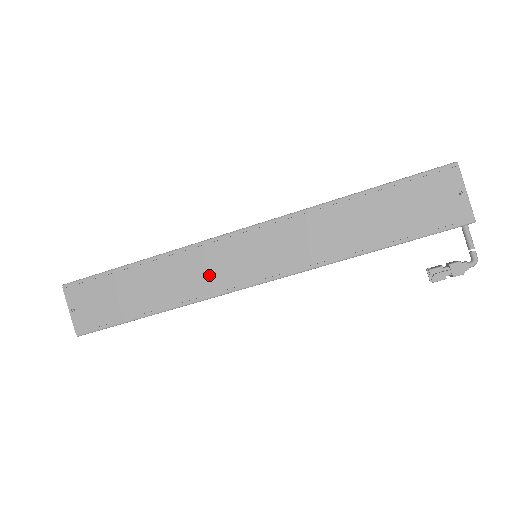
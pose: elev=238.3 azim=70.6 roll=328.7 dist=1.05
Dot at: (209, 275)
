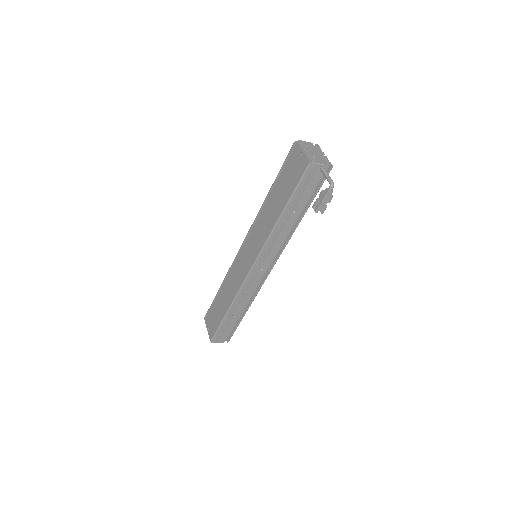
Dot at: (238, 277)
